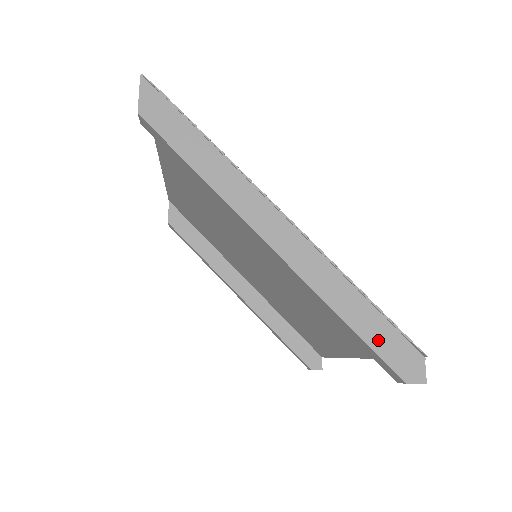
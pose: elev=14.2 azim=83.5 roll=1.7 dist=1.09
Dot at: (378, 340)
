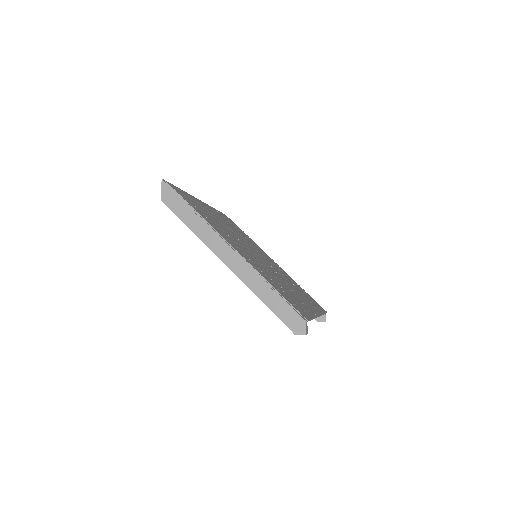
Dot at: (281, 312)
